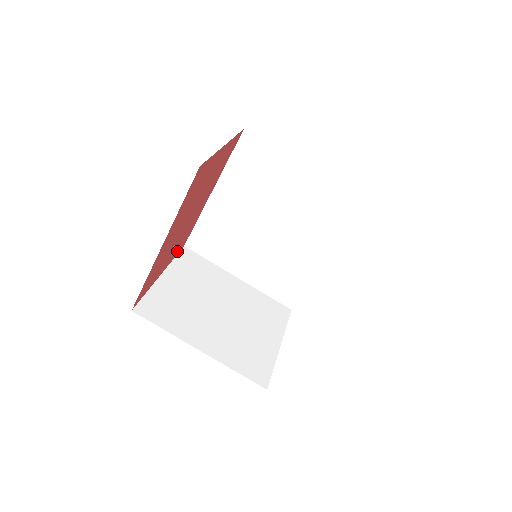
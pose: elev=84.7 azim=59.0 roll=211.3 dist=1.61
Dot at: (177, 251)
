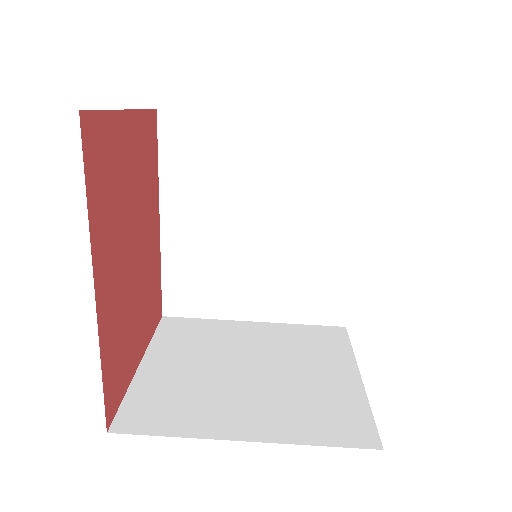
Dot at: (151, 322)
